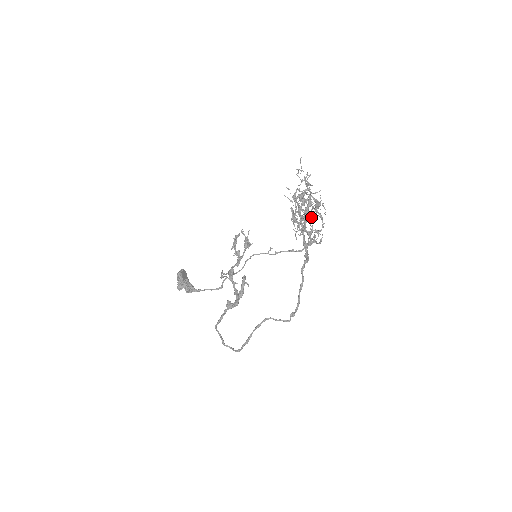
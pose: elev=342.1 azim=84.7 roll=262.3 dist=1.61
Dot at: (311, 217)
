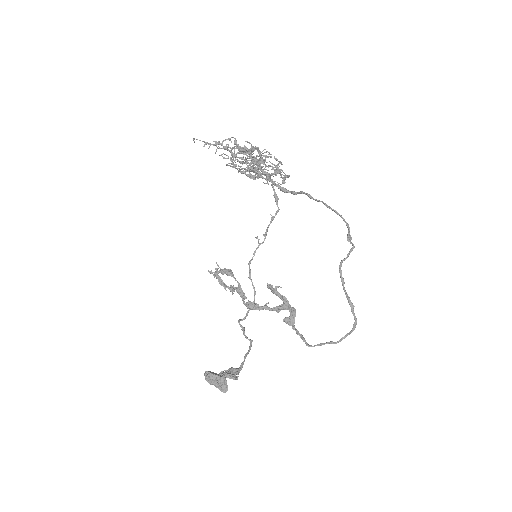
Dot at: occluded
